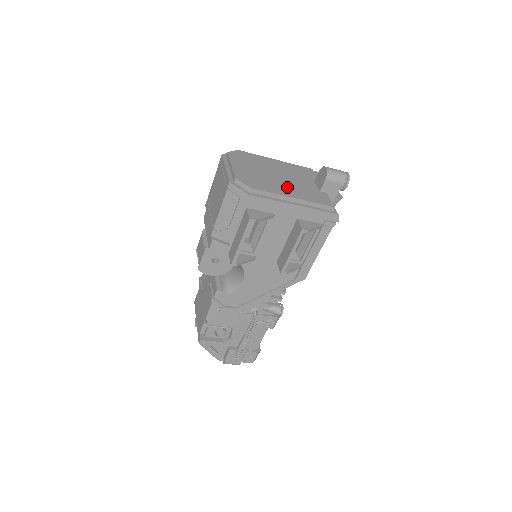
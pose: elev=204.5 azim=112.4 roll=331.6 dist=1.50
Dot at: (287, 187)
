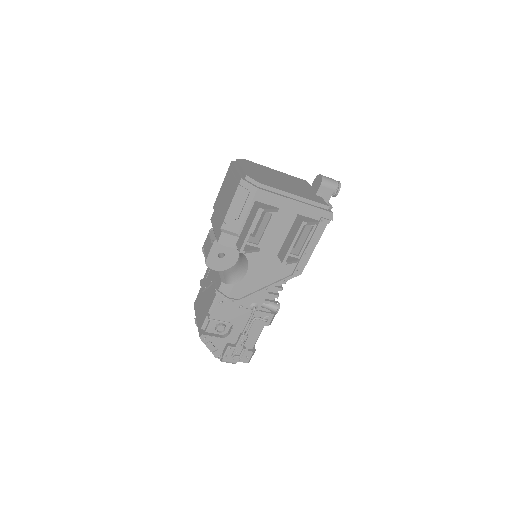
Dot at: (289, 188)
